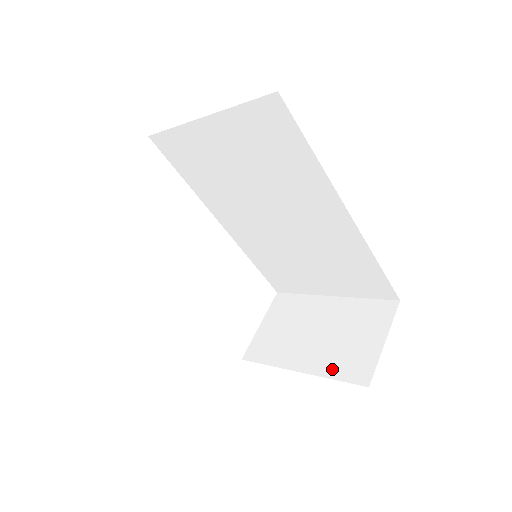
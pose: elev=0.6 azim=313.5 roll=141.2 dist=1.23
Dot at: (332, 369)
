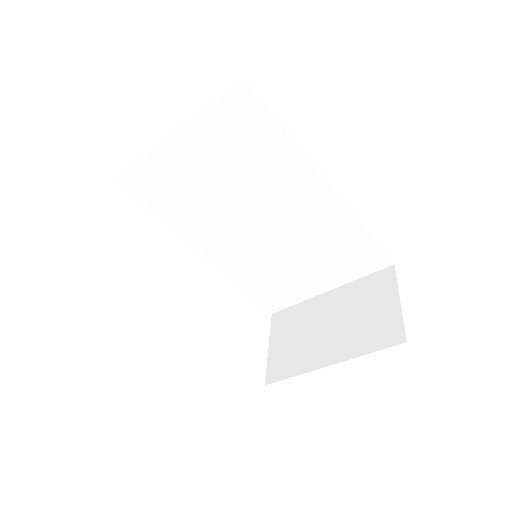
Dot at: (362, 346)
